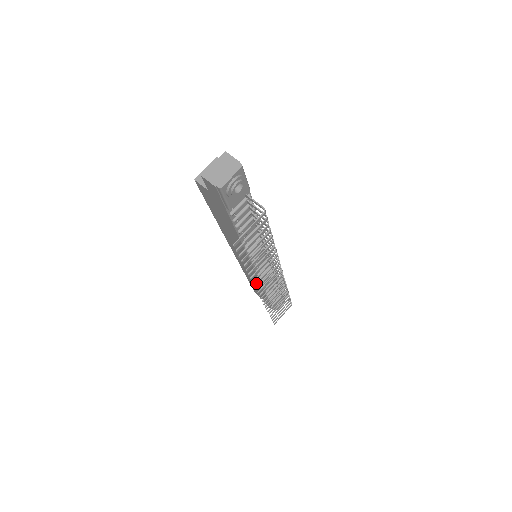
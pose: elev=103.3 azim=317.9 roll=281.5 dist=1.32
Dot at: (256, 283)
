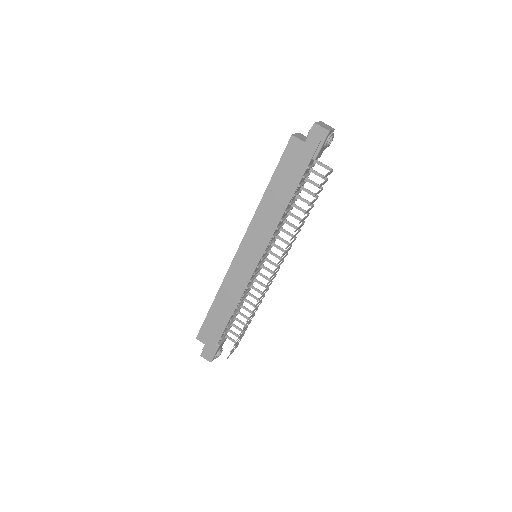
Dot at: (283, 254)
